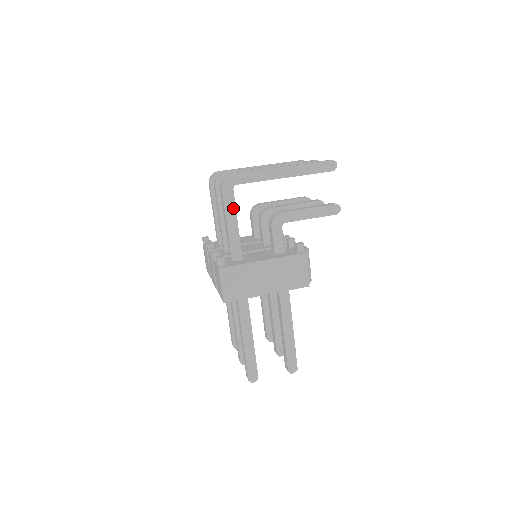
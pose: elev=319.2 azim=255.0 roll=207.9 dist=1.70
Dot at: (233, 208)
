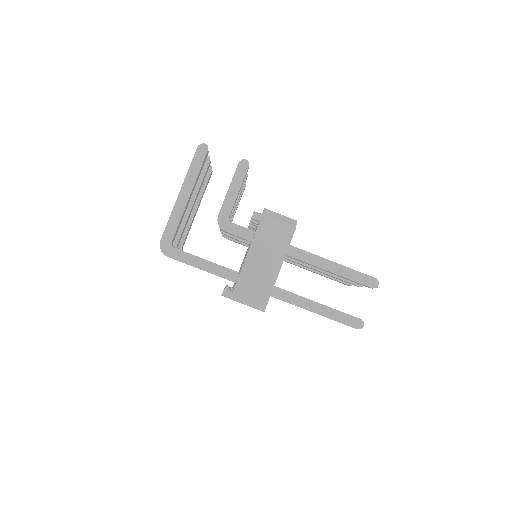
Dot at: (190, 256)
